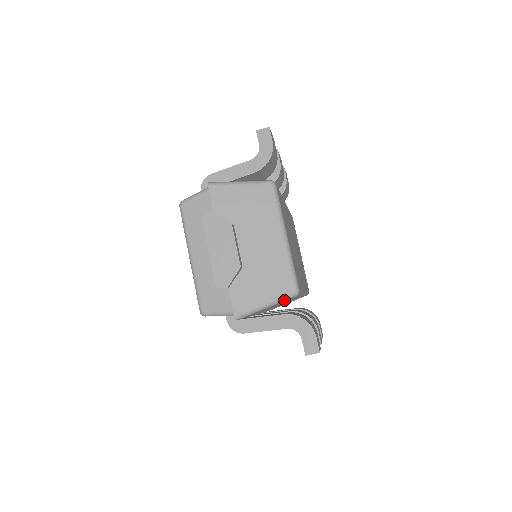
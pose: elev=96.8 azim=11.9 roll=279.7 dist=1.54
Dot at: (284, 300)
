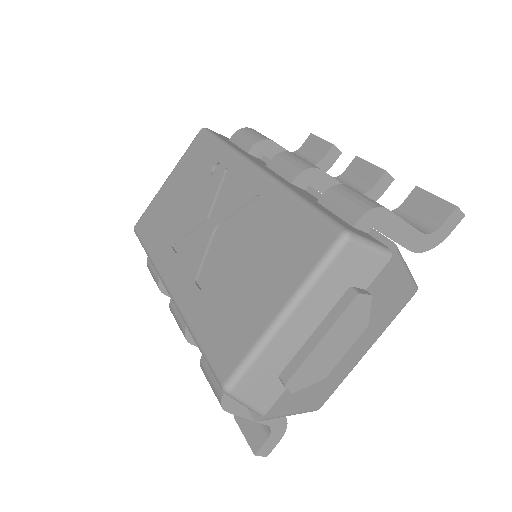
Dot at: (304, 412)
